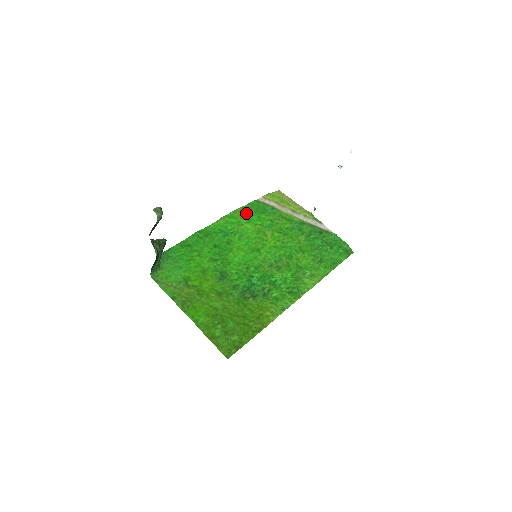
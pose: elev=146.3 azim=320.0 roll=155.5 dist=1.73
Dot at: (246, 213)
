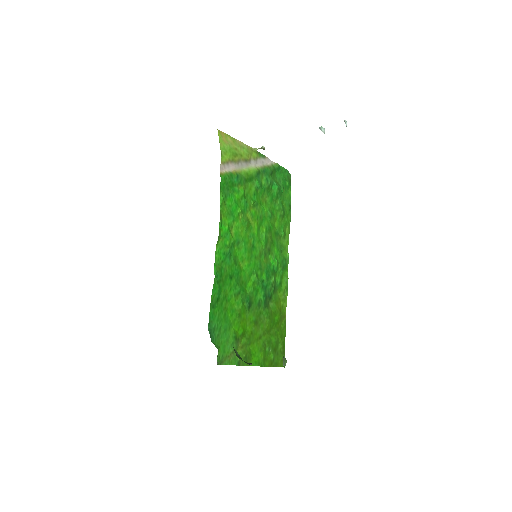
Dot at: (226, 206)
